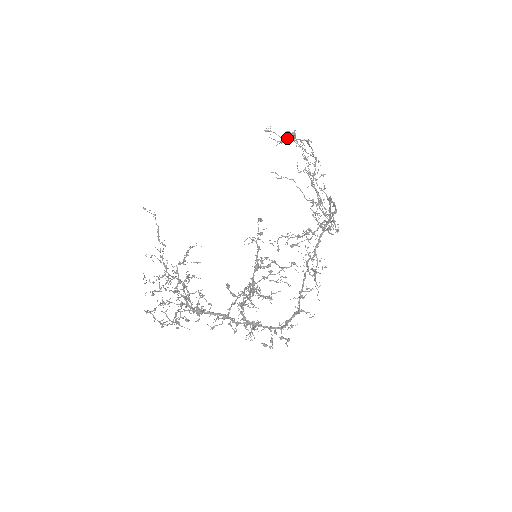
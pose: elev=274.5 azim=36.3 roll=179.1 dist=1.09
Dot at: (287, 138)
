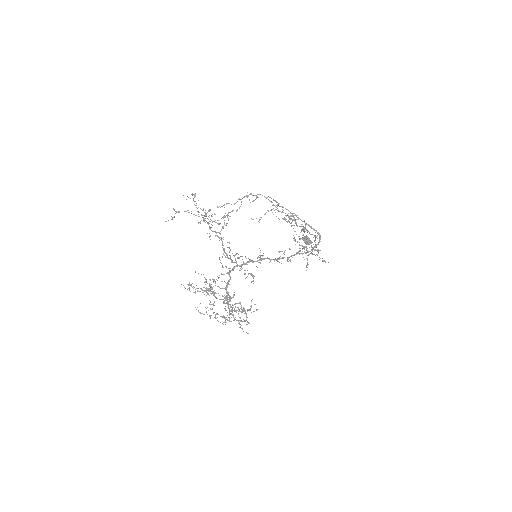
Dot at: (305, 243)
